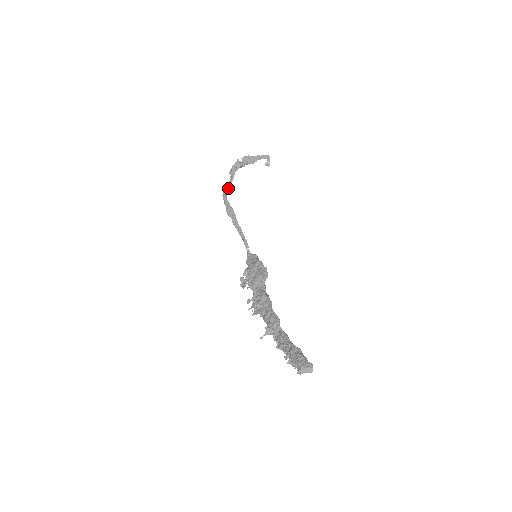
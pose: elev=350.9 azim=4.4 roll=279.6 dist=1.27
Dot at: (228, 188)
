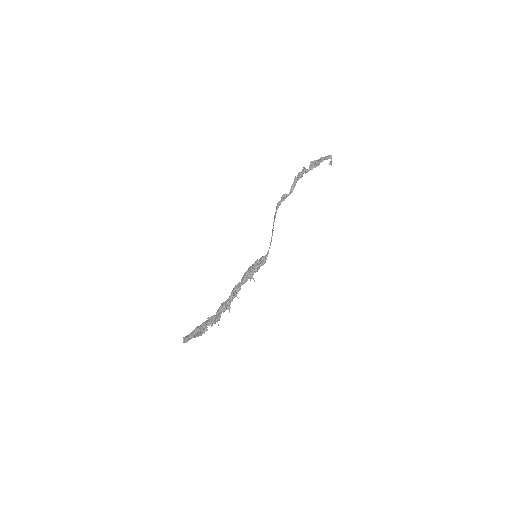
Dot at: (283, 197)
